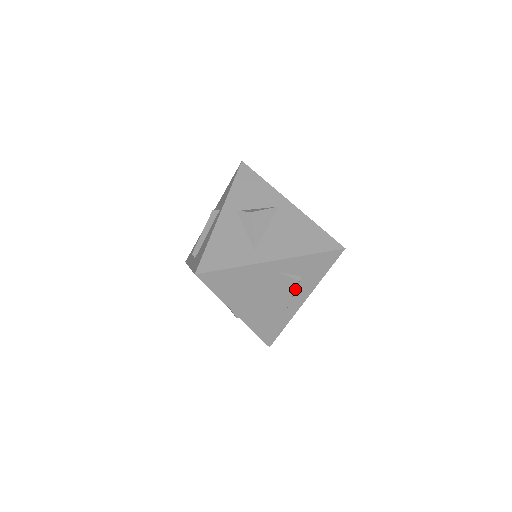
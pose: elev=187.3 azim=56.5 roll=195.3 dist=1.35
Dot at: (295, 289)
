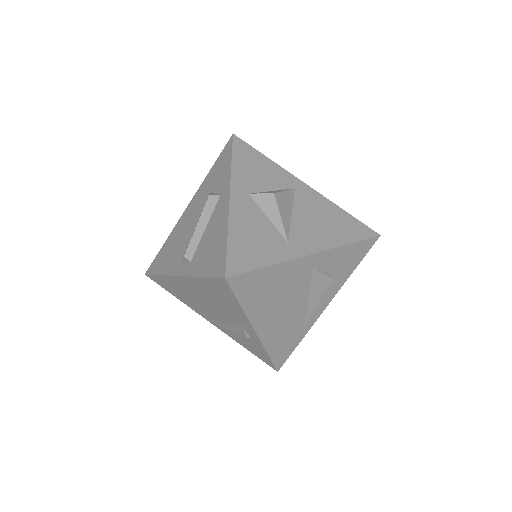
Dot at: (325, 291)
